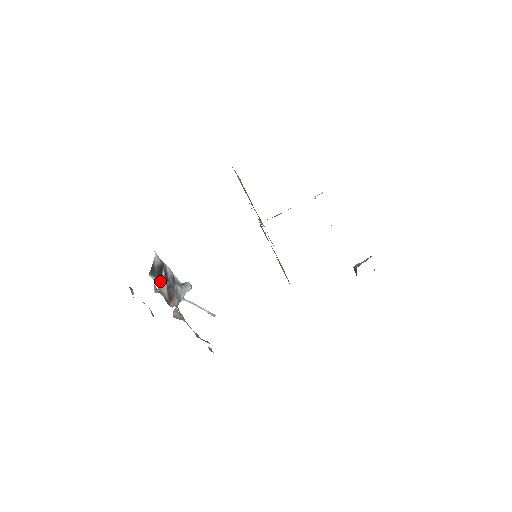
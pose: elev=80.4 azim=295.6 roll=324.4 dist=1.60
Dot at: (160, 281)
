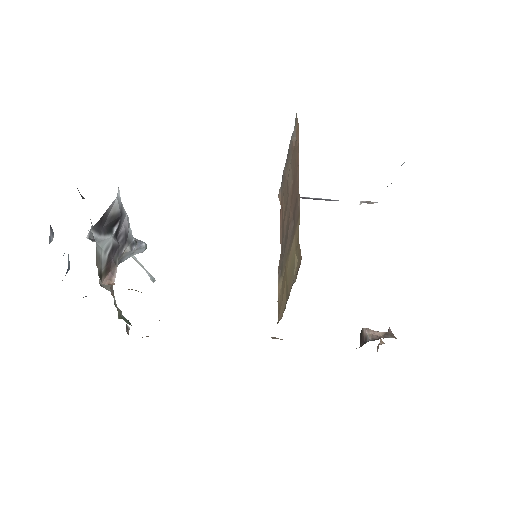
Dot at: (105, 240)
